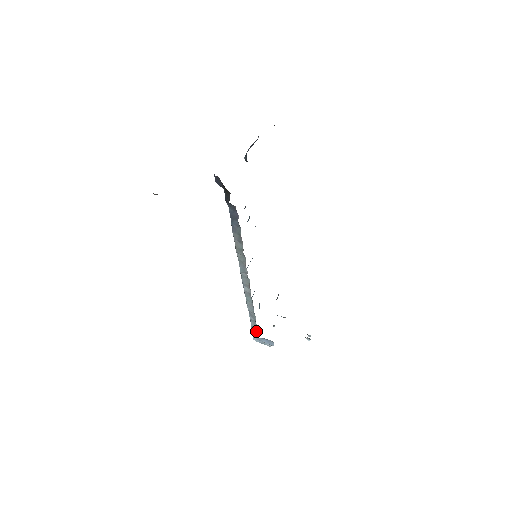
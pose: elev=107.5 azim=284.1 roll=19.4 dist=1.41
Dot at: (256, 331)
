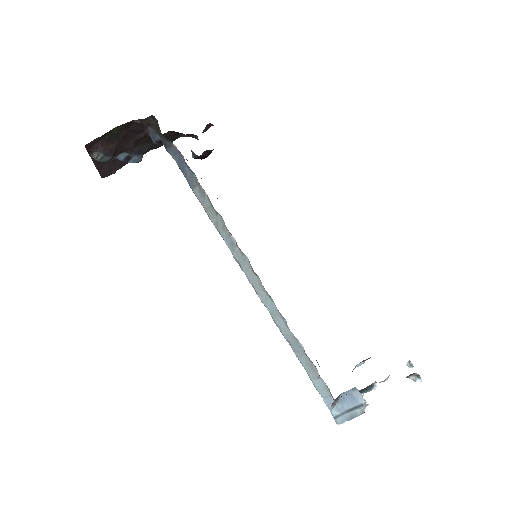
Dot at: (324, 387)
